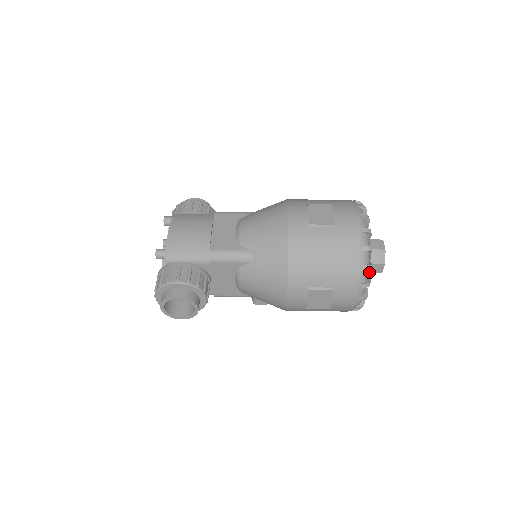
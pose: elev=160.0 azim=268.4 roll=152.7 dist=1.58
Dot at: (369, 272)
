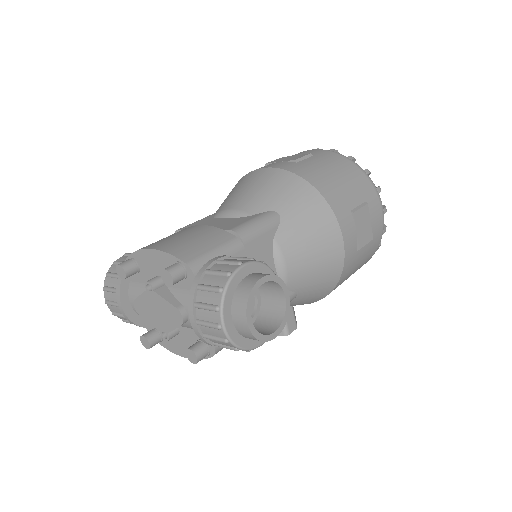
Dot at: occluded
